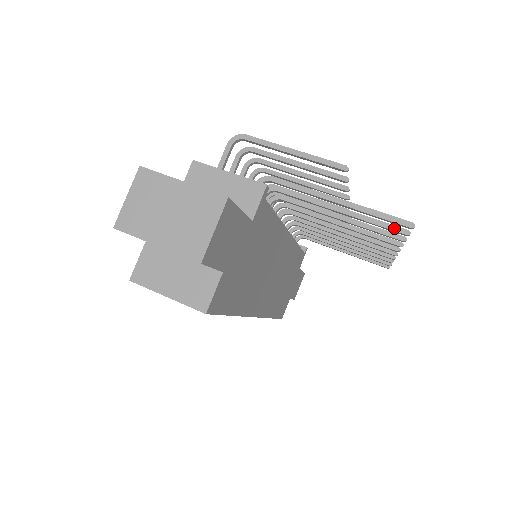
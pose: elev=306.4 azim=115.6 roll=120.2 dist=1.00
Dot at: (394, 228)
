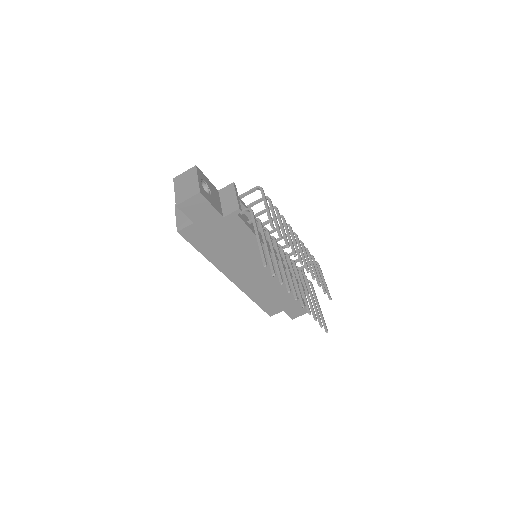
Dot at: (272, 269)
